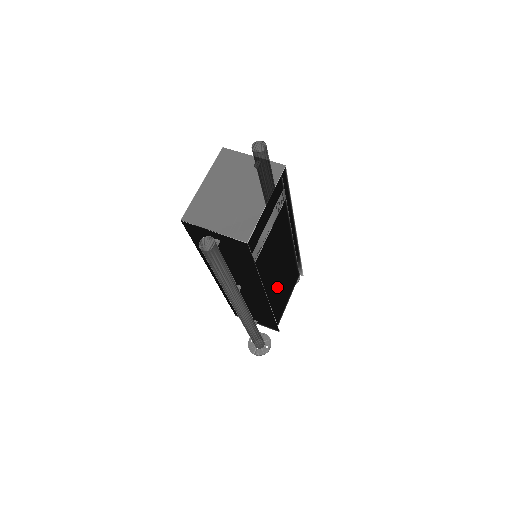
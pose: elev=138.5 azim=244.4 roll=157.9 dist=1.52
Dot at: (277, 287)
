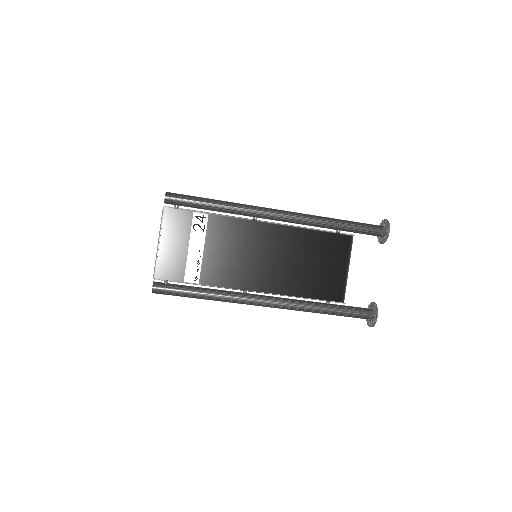
Dot at: (288, 272)
